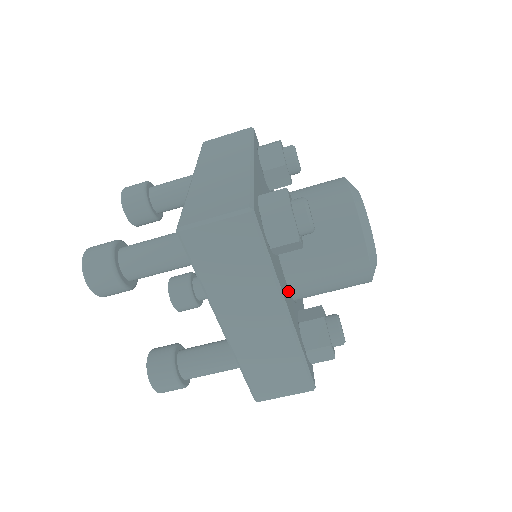
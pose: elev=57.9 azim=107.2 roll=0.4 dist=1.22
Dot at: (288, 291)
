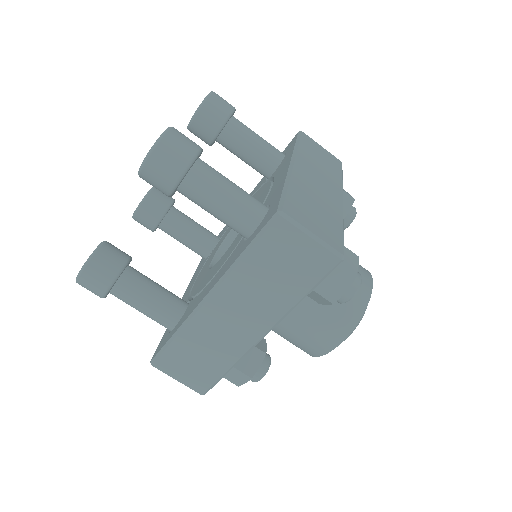
Dot at: occluded
